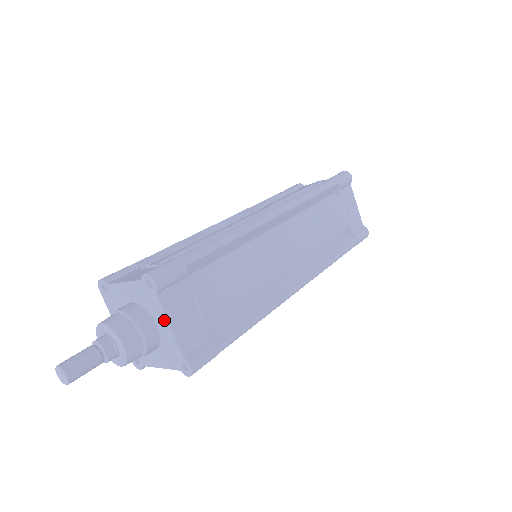
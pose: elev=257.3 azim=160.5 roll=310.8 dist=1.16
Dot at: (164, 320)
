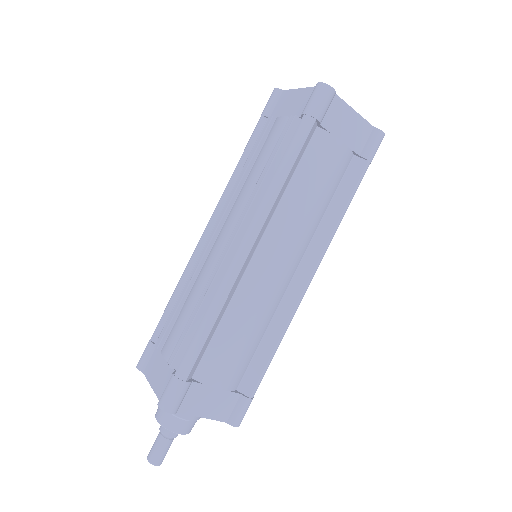
Dot at: (195, 414)
